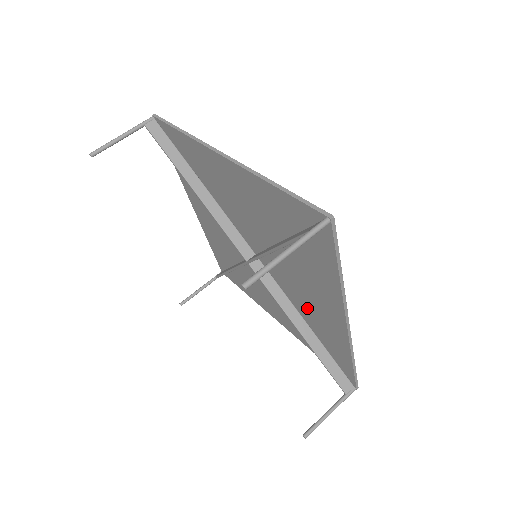
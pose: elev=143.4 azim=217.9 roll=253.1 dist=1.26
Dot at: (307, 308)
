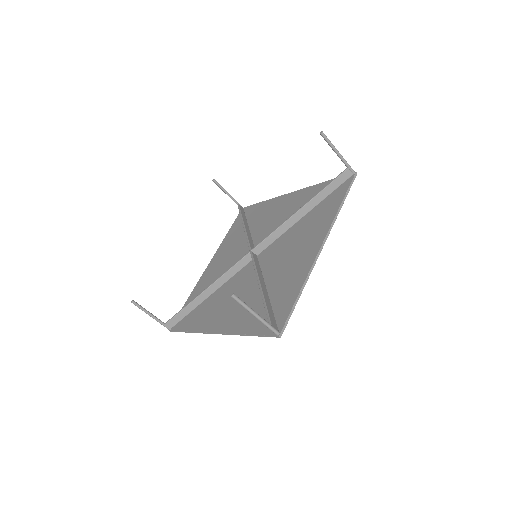
Dot at: (282, 267)
